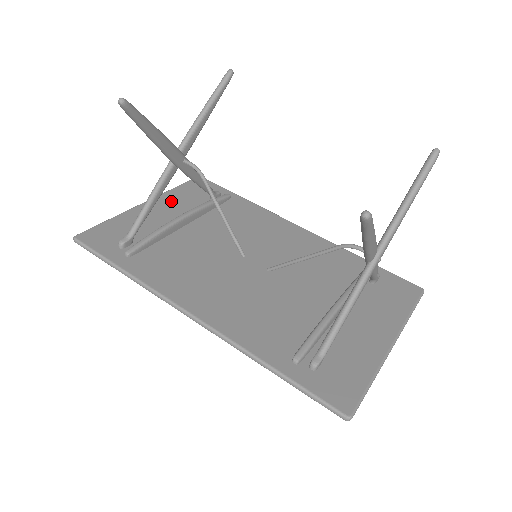
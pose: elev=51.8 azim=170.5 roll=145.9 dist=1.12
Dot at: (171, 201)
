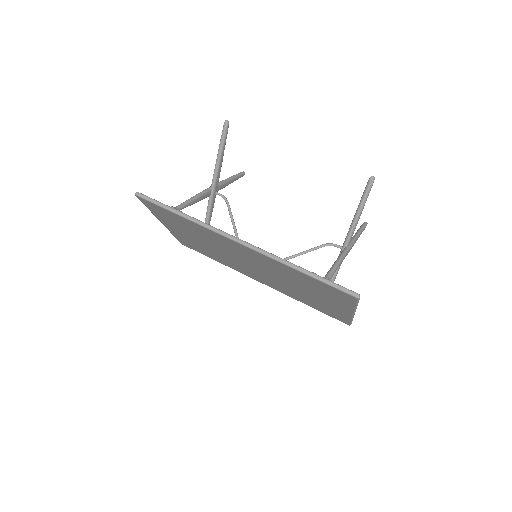
Dot at: occluded
